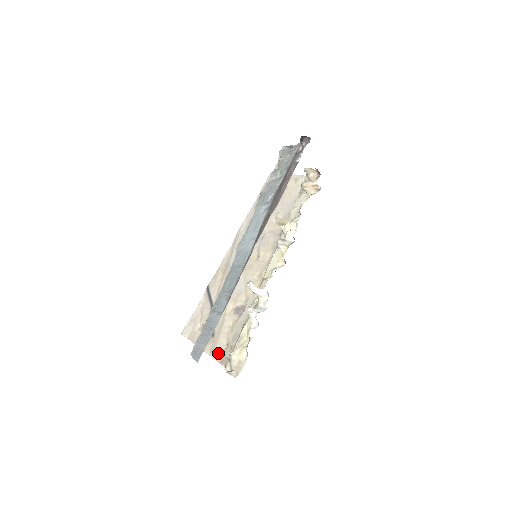
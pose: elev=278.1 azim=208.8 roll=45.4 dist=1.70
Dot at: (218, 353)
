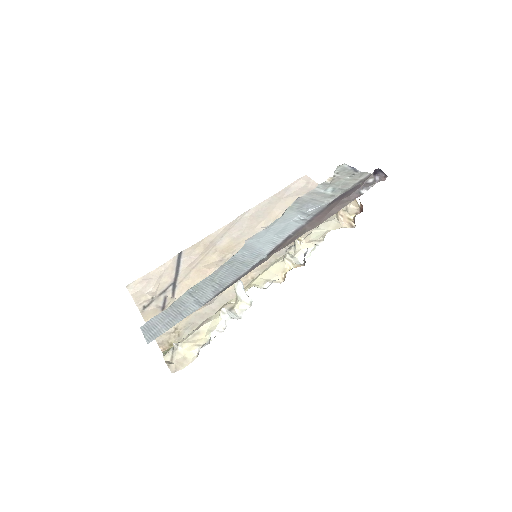
Dot at: occluded
